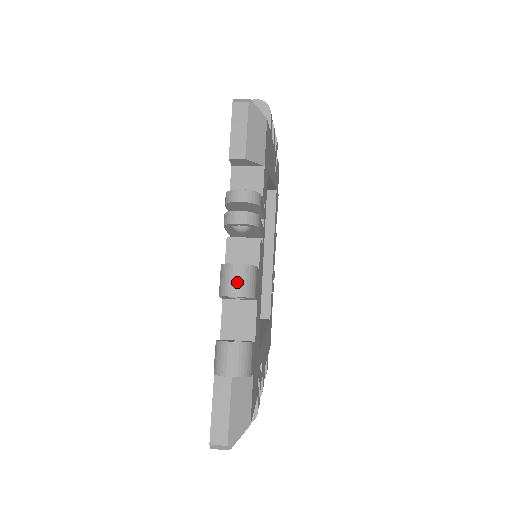
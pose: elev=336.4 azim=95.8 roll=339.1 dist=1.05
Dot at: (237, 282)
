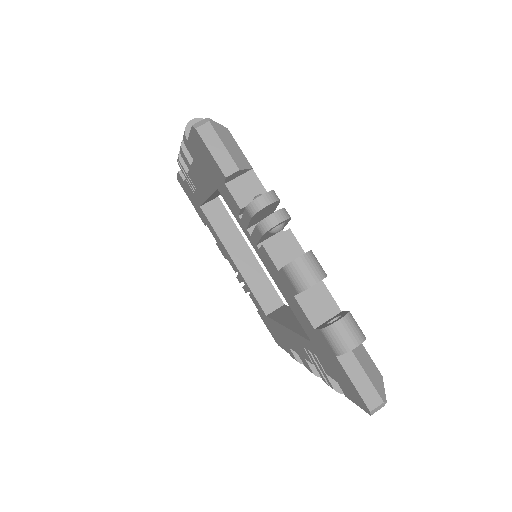
Dot at: (310, 271)
